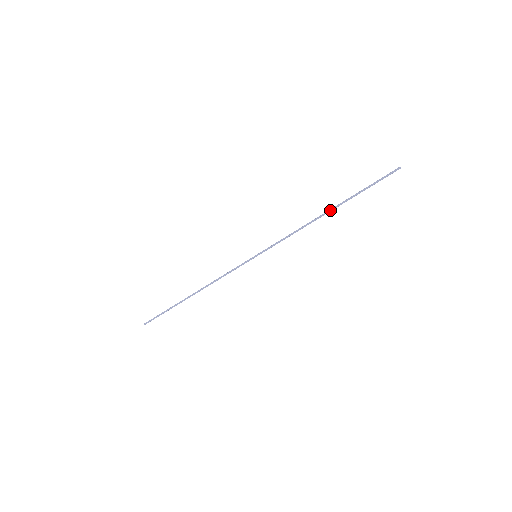
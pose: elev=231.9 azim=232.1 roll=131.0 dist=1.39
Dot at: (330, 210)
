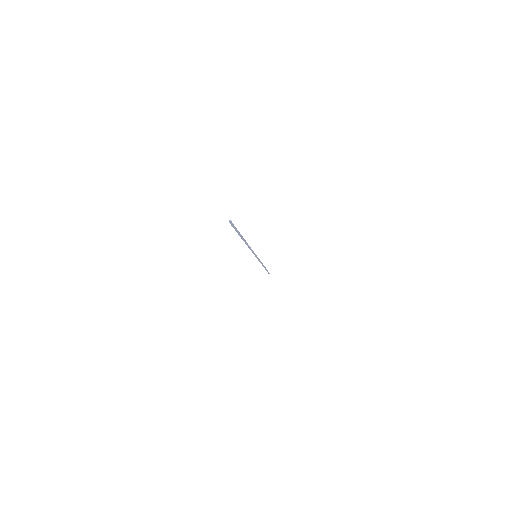
Dot at: occluded
